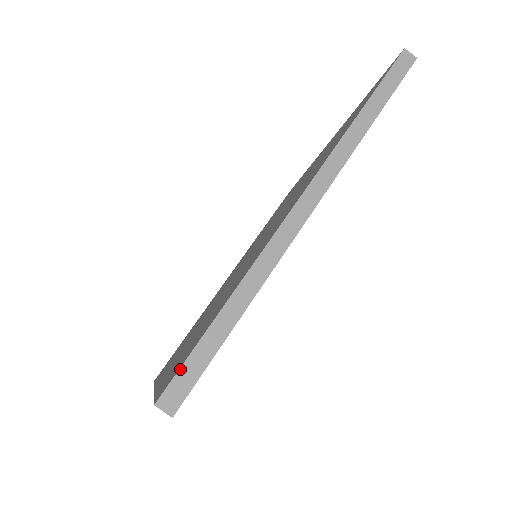
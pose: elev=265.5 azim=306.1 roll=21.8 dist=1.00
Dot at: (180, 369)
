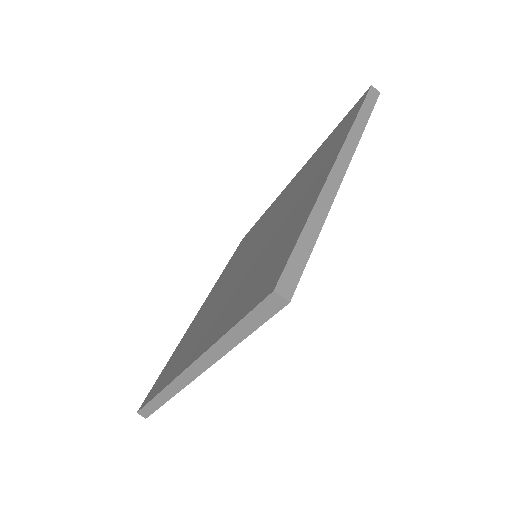
Dot at: (143, 408)
